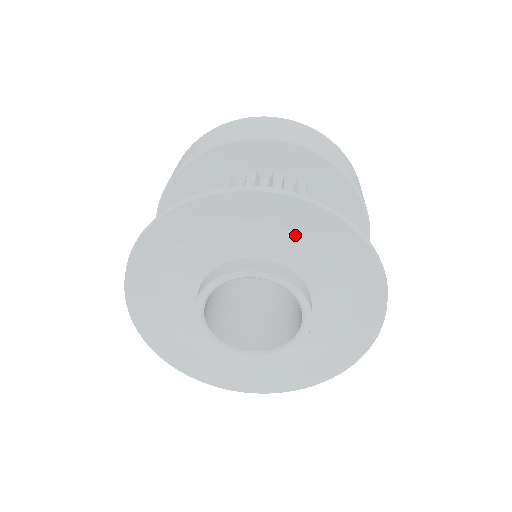
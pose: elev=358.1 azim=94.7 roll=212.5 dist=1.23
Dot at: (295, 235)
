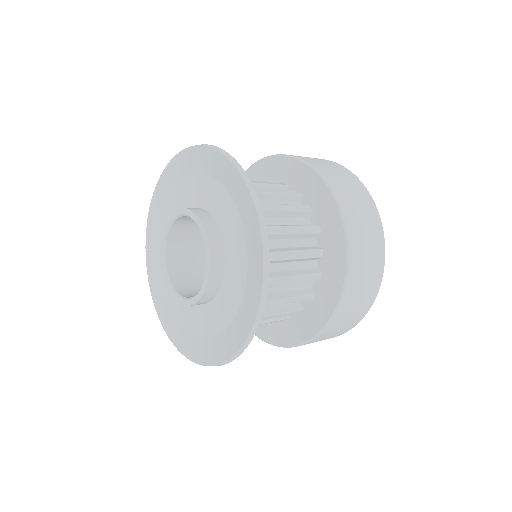
Dot at: (218, 186)
